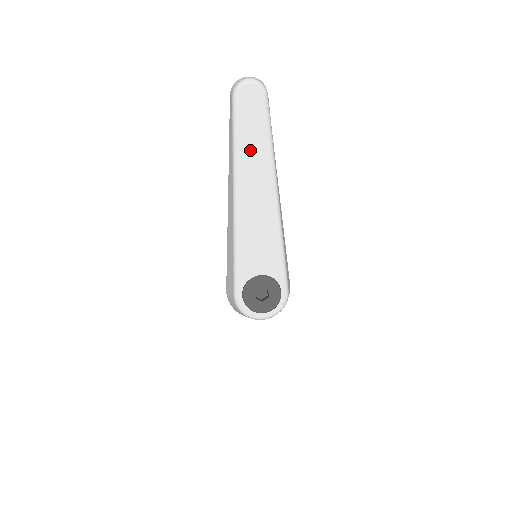
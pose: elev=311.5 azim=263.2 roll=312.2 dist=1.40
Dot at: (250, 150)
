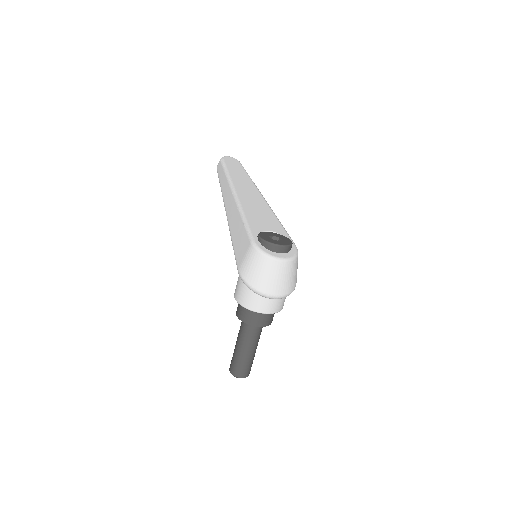
Dot at: (238, 176)
